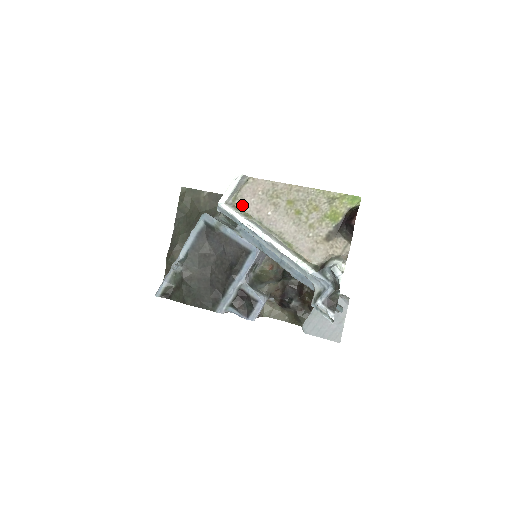
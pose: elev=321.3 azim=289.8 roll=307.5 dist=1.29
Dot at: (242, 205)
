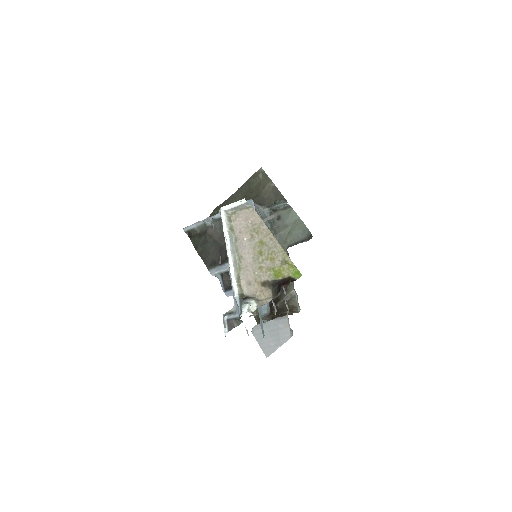
Dot at: (235, 220)
